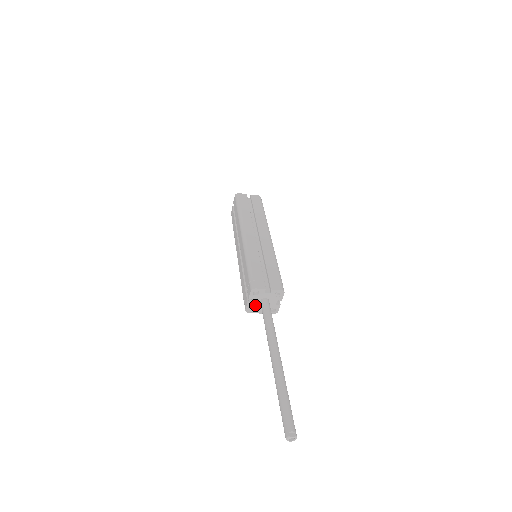
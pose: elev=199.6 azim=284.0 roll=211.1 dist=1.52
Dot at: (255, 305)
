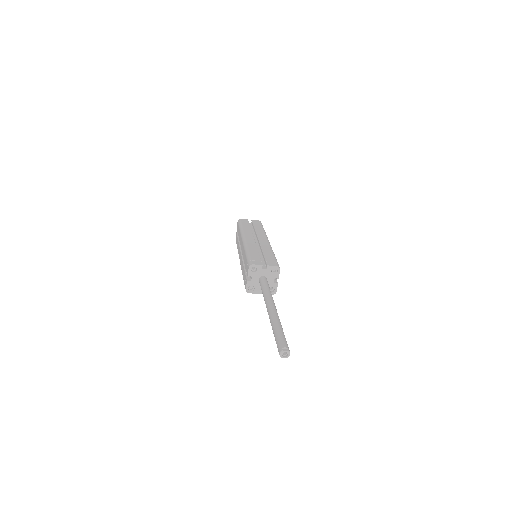
Dot at: (254, 284)
